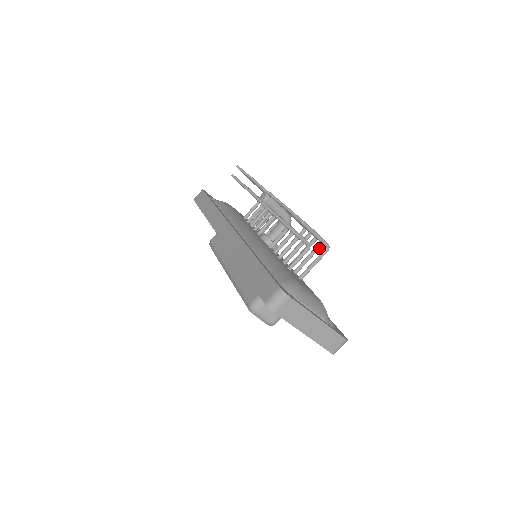
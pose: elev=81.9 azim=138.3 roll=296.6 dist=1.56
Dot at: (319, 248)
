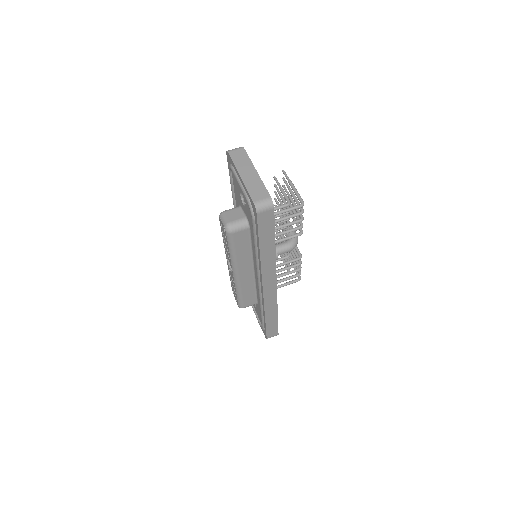
Dot at: (298, 214)
